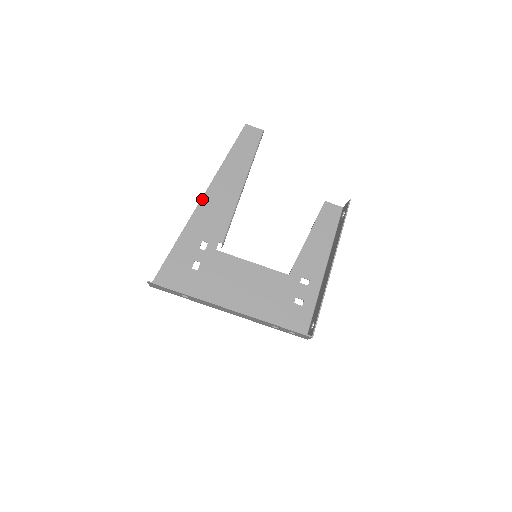
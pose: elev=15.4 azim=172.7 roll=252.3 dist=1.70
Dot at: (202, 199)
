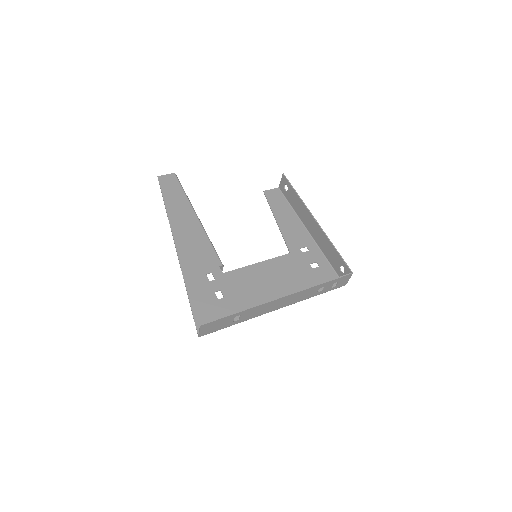
Dot at: (176, 246)
